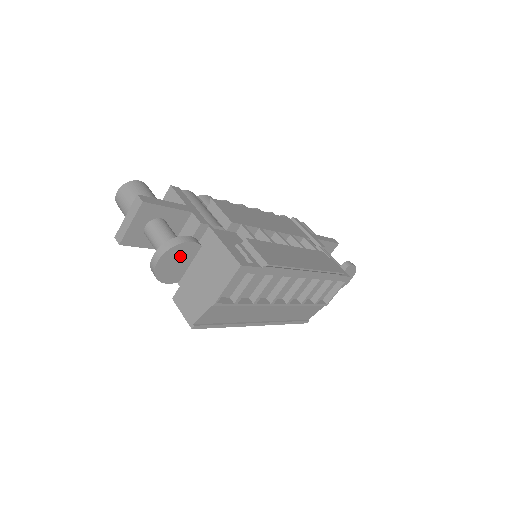
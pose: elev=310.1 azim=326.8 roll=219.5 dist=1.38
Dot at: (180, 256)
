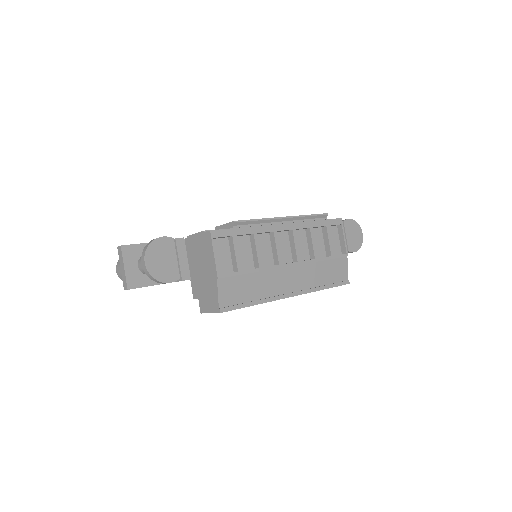
Dot at: (161, 253)
